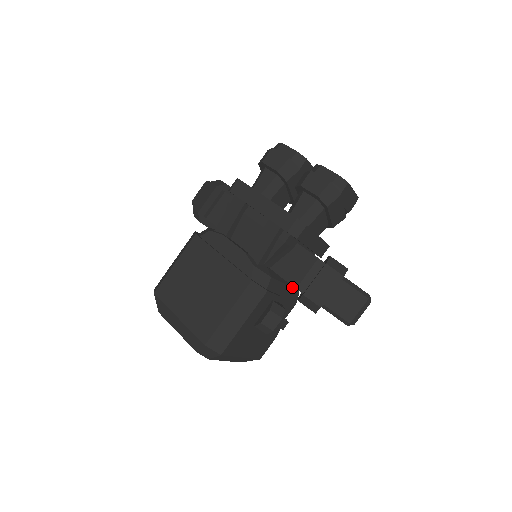
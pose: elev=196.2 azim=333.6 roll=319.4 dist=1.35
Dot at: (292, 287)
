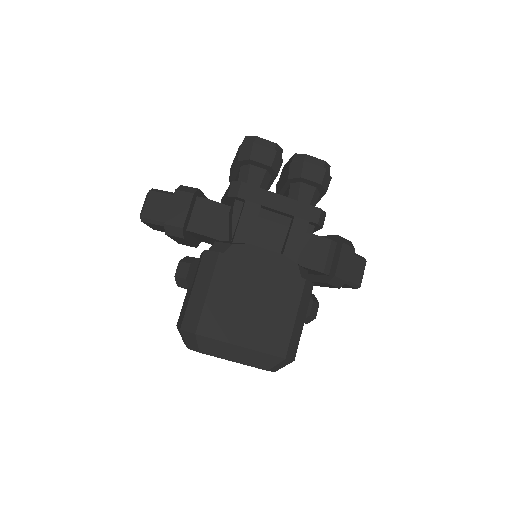
Dot at: occluded
